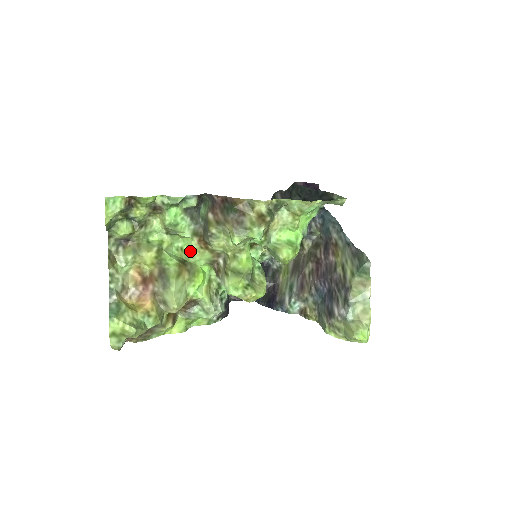
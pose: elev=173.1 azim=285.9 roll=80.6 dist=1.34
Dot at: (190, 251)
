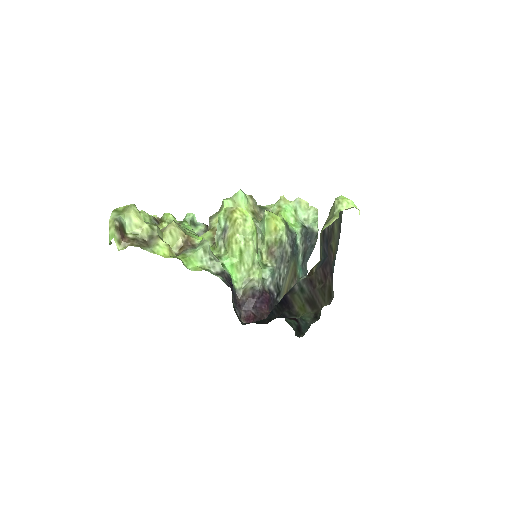
Dot at: occluded
